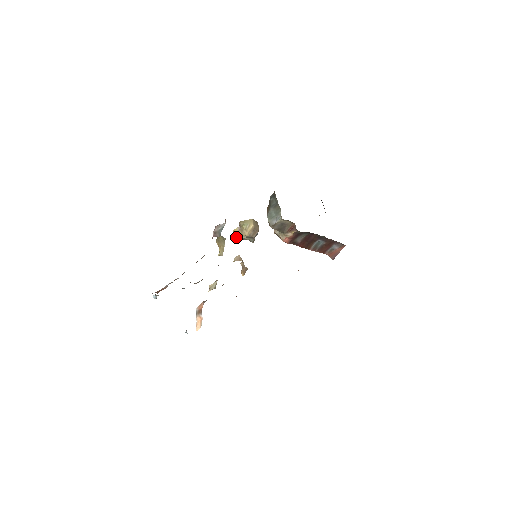
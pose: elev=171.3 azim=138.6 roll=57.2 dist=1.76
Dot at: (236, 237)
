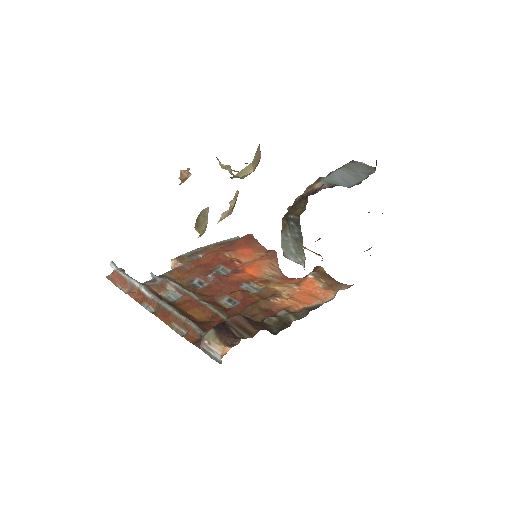
Dot at: occluded
